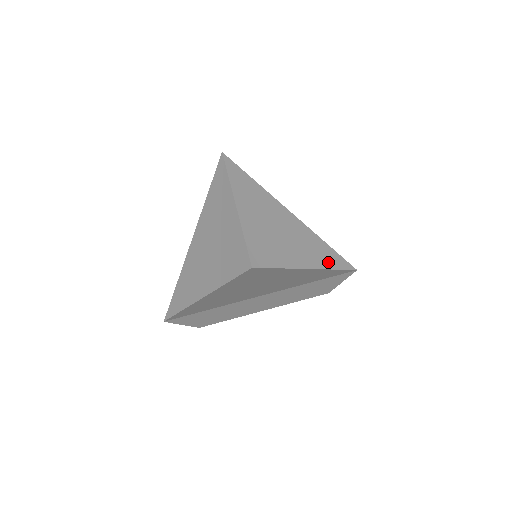
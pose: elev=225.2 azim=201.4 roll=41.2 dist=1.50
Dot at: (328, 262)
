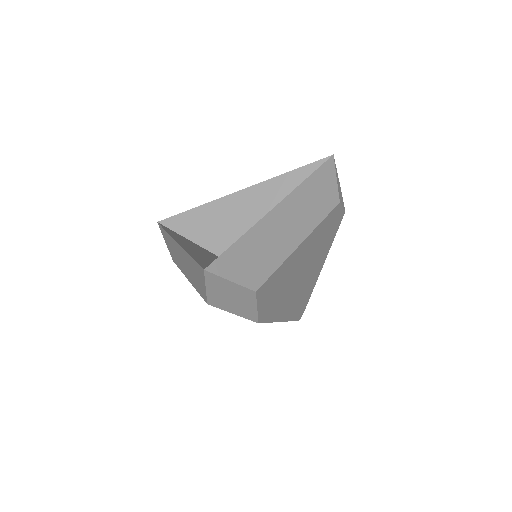
Dot at: occluded
